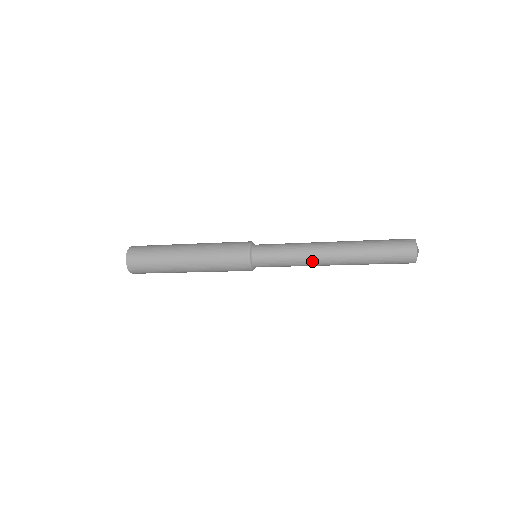
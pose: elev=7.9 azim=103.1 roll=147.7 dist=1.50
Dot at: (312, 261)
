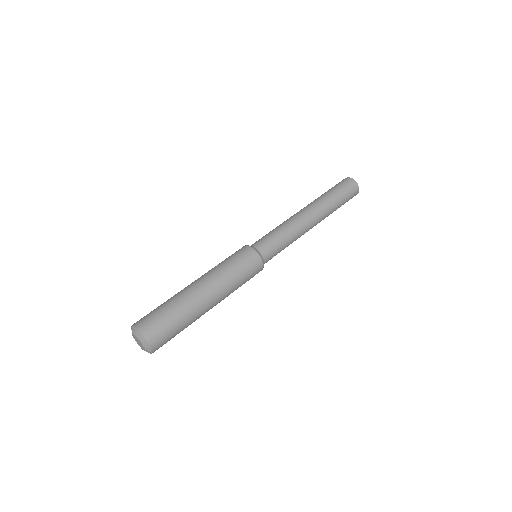
Dot at: (303, 232)
